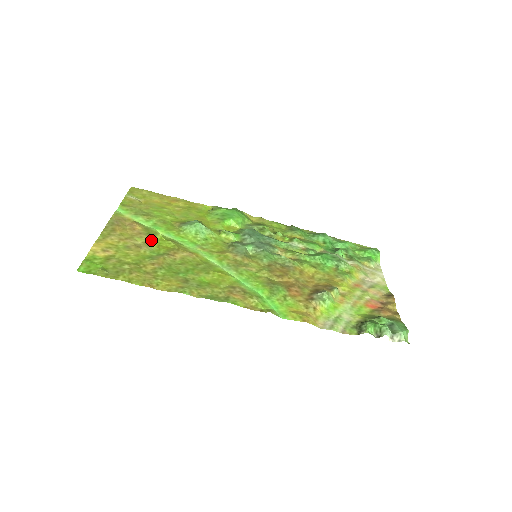
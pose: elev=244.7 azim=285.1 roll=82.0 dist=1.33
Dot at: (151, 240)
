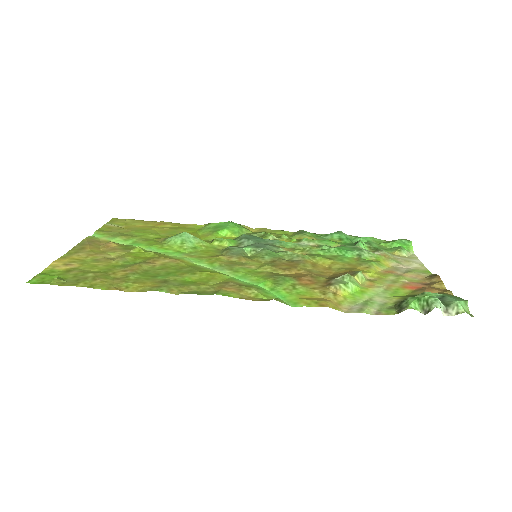
Dot at: (127, 253)
